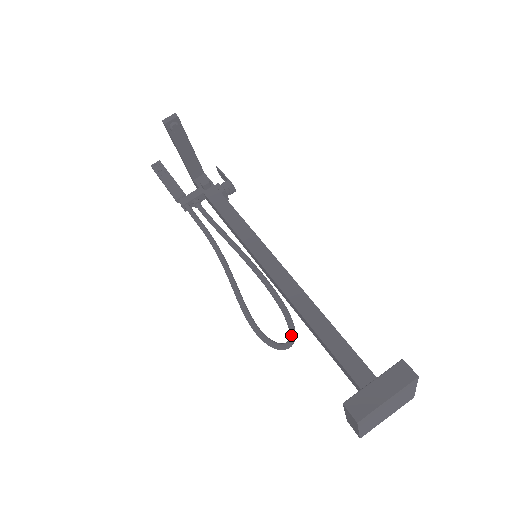
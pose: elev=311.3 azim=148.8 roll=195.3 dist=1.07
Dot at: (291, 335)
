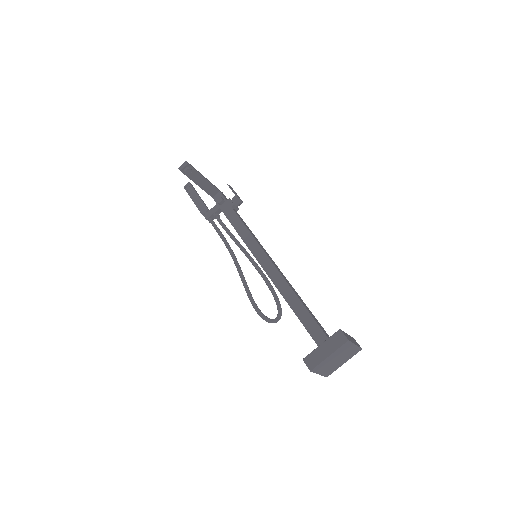
Dot at: (278, 313)
